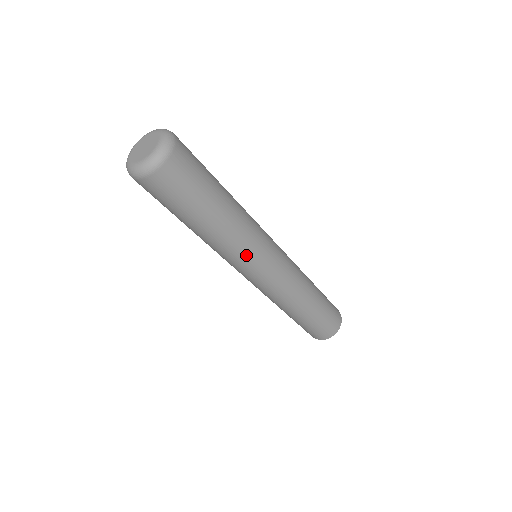
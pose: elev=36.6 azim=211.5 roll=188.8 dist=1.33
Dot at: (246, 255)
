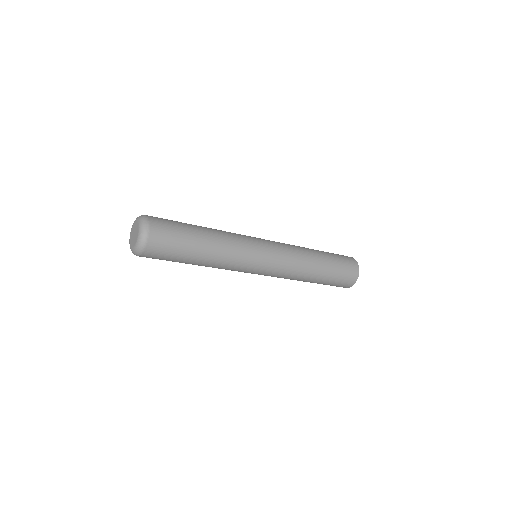
Dot at: (235, 270)
